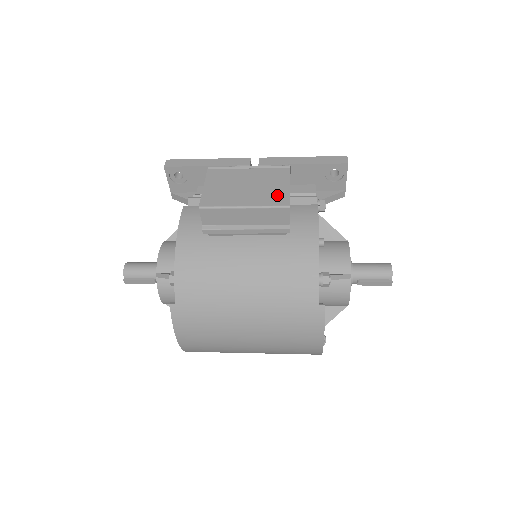
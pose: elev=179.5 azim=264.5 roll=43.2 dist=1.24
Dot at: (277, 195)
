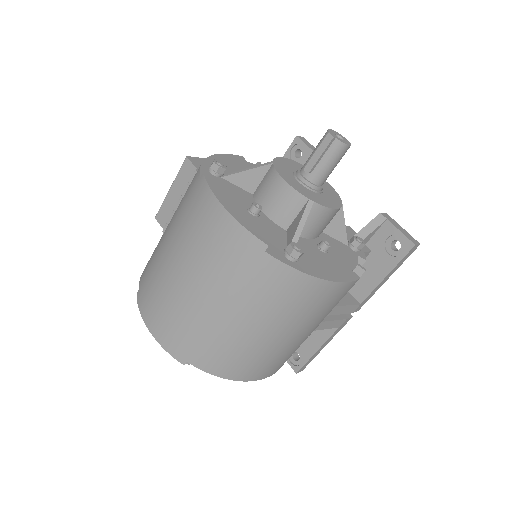
Dot at: occluded
